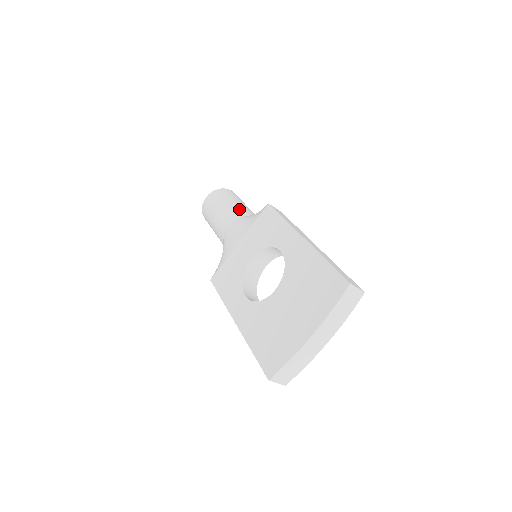
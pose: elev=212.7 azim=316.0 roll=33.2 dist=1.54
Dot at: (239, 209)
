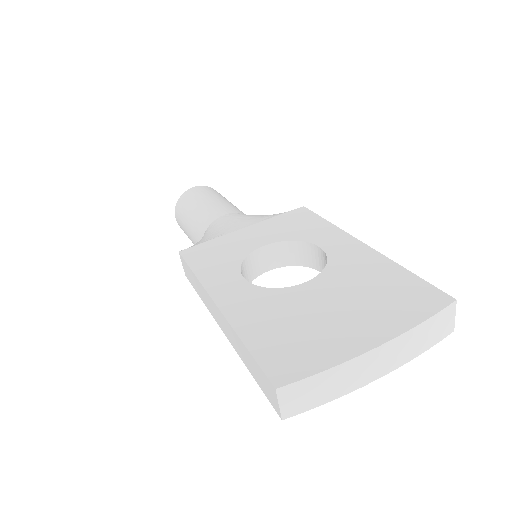
Dot at: occluded
